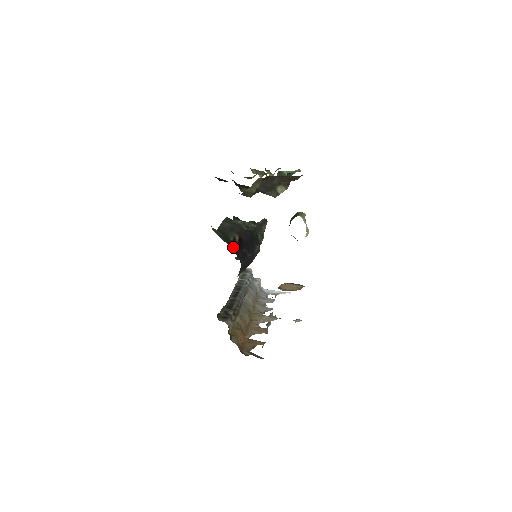
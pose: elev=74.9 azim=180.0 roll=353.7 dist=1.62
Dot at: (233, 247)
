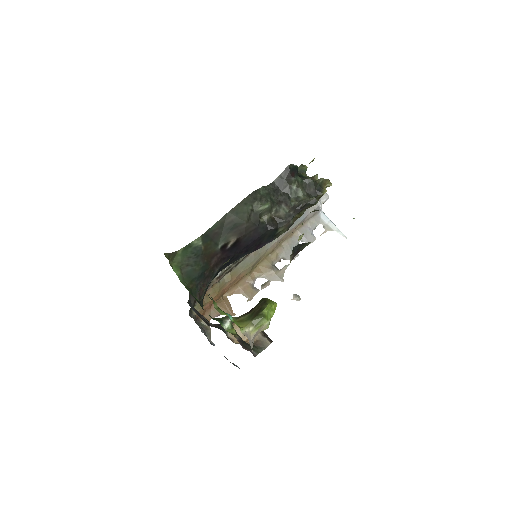
Dot at: (209, 263)
